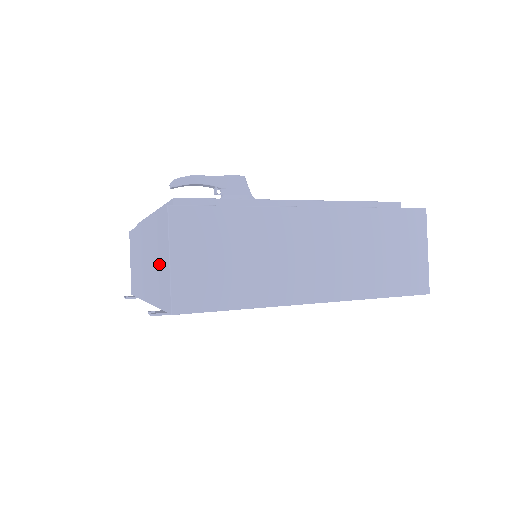
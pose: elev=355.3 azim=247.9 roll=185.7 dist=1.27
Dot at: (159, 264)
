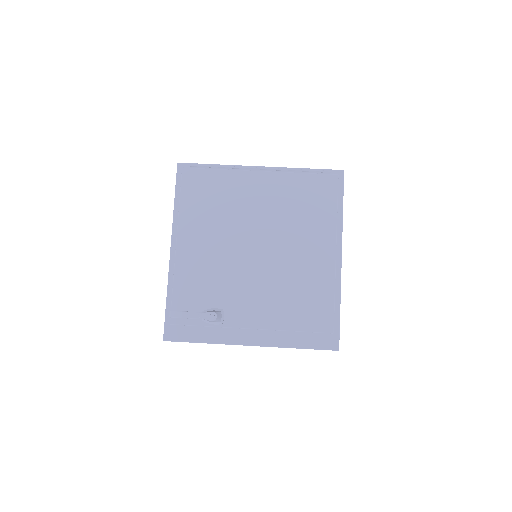
Dot at: occluded
